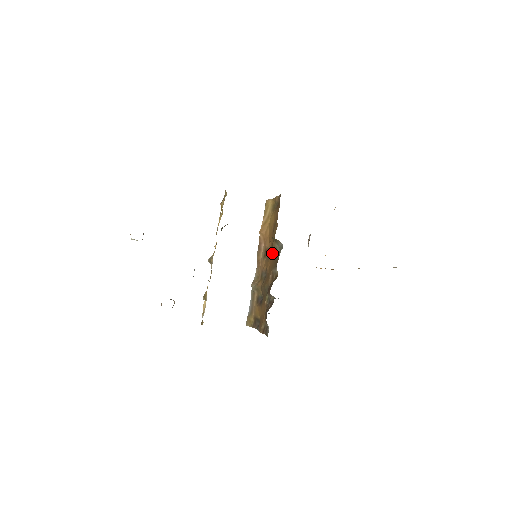
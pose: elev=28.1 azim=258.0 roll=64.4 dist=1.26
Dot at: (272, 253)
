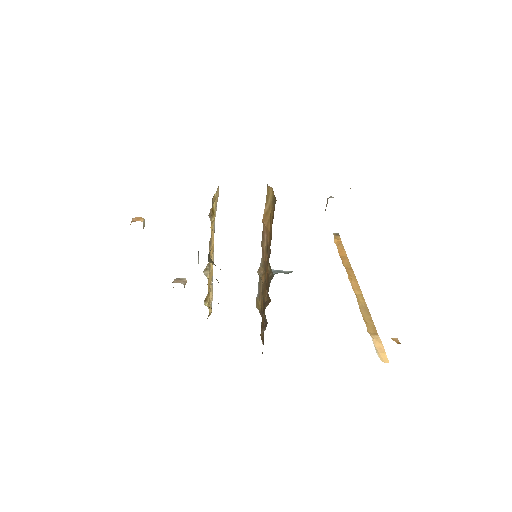
Dot at: (268, 266)
